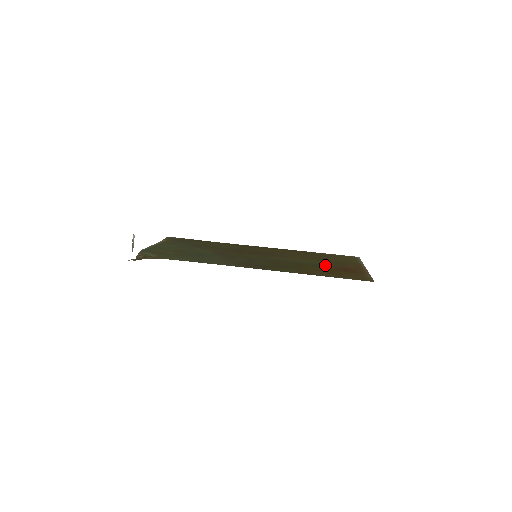
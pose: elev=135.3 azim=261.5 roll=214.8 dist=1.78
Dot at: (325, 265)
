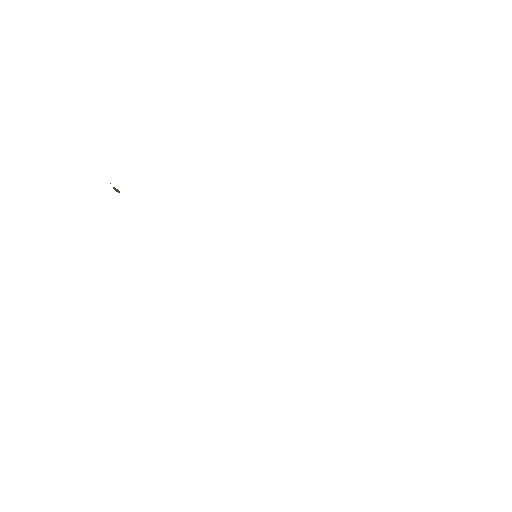
Dot at: occluded
